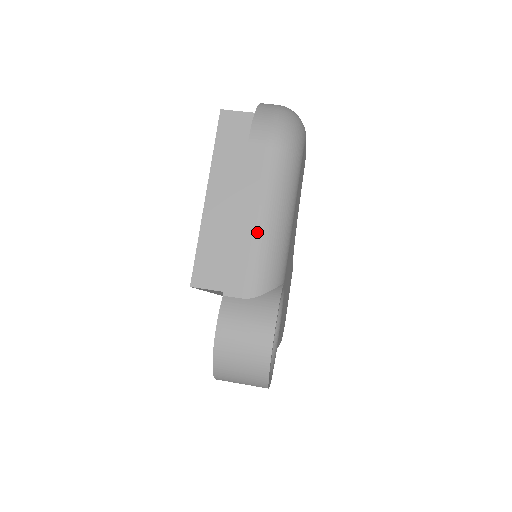
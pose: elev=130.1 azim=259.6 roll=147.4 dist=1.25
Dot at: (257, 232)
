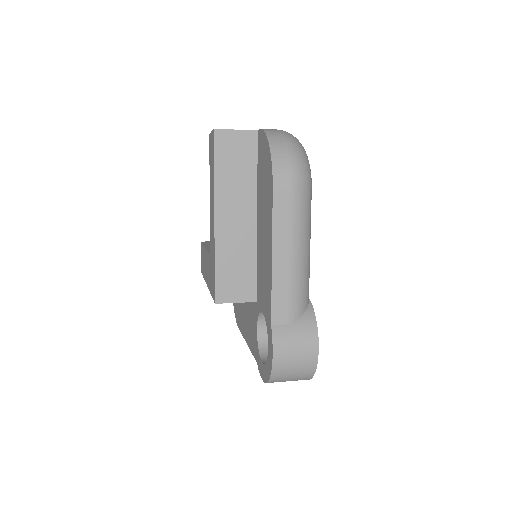
Dot at: (292, 268)
